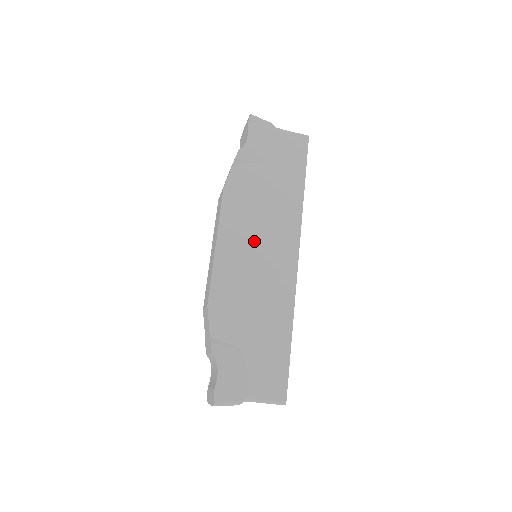
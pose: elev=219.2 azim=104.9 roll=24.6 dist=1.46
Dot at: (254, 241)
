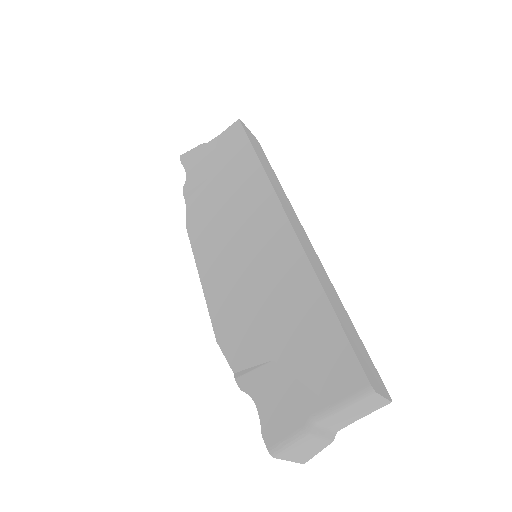
Dot at: (233, 242)
